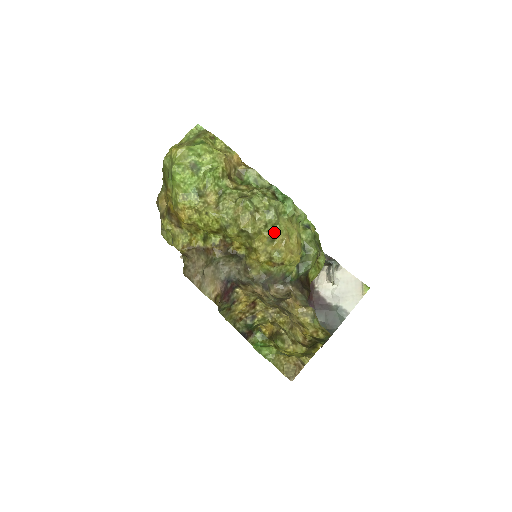
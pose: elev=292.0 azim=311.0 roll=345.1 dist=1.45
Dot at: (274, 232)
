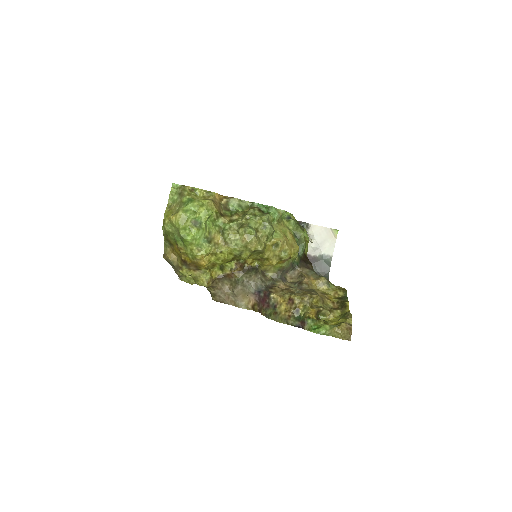
Dot at: (275, 239)
